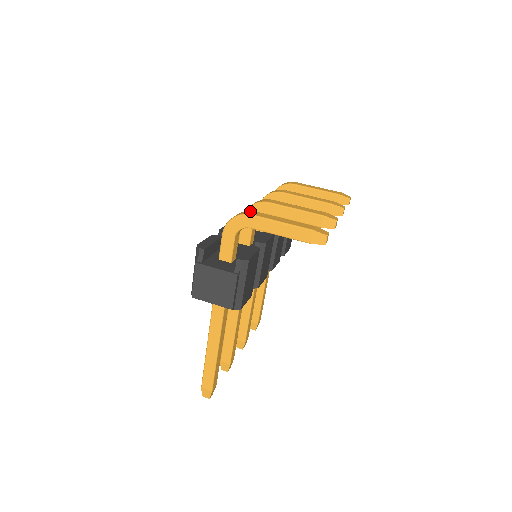
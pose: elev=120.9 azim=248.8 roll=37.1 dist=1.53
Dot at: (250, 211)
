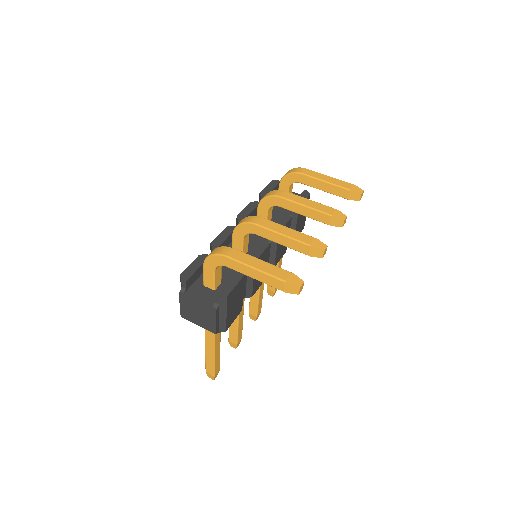
Dot at: (228, 248)
